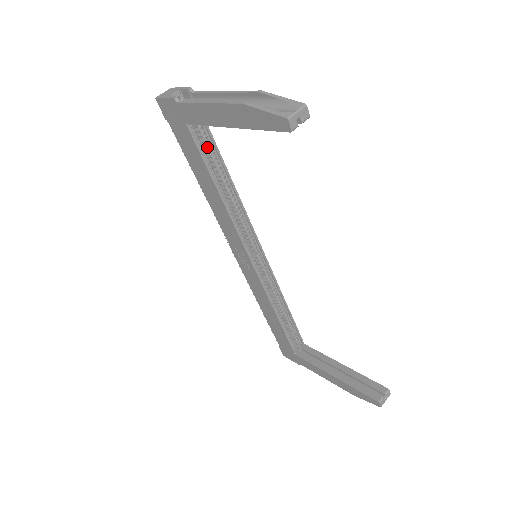
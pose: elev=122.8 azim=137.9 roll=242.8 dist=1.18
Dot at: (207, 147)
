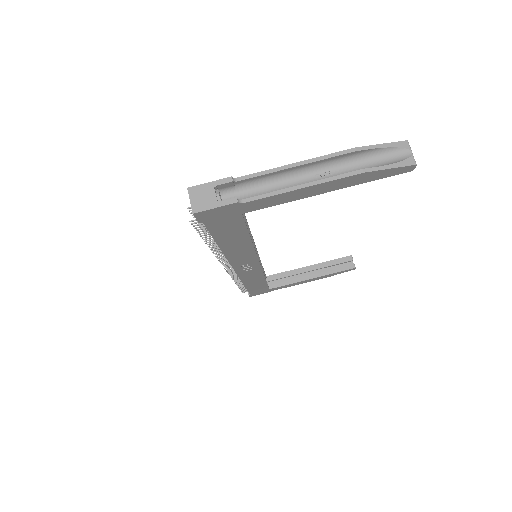
Dot at: occluded
